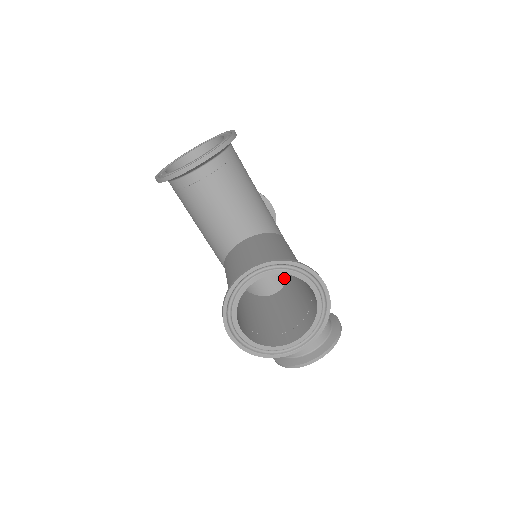
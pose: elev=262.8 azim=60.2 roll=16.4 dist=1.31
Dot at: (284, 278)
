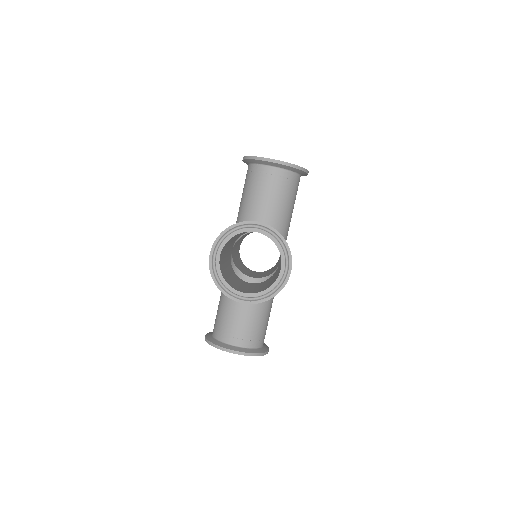
Dot at: occluded
